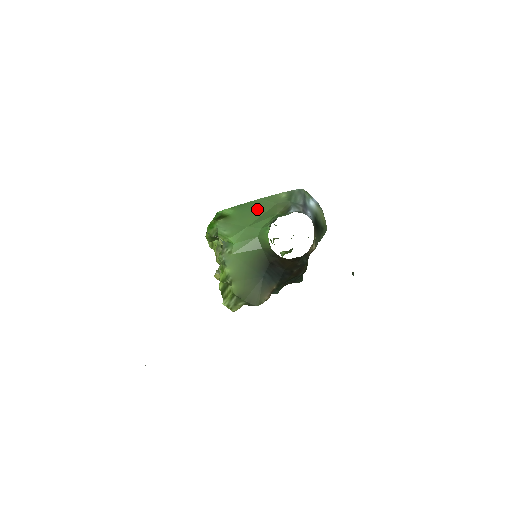
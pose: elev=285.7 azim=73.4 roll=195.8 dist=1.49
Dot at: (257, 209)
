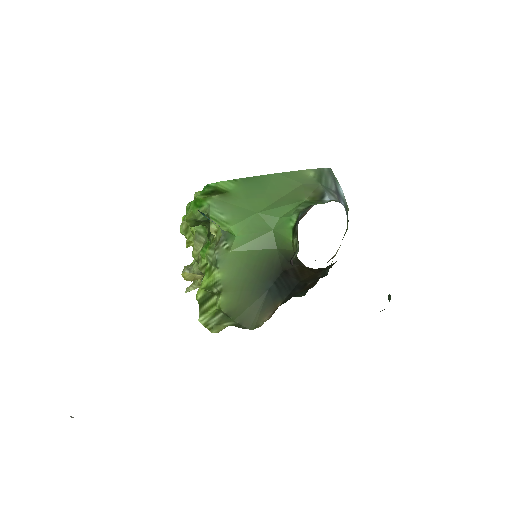
Dot at: (273, 188)
